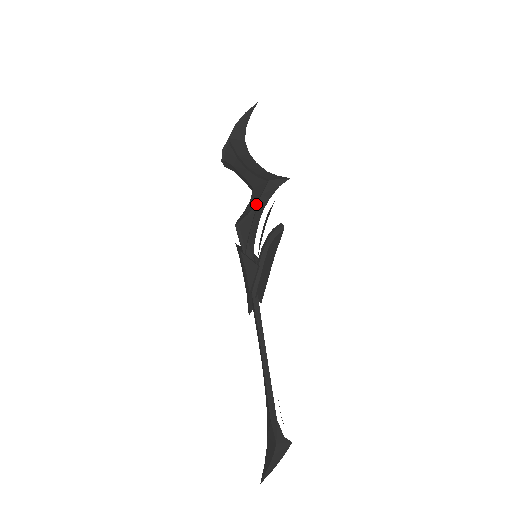
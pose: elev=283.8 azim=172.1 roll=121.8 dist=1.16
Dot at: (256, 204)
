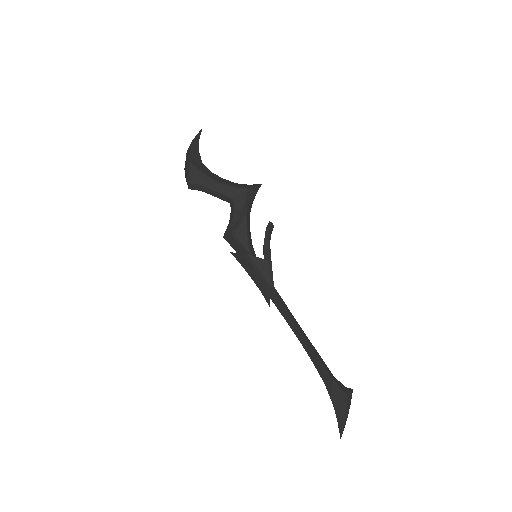
Dot at: (245, 211)
